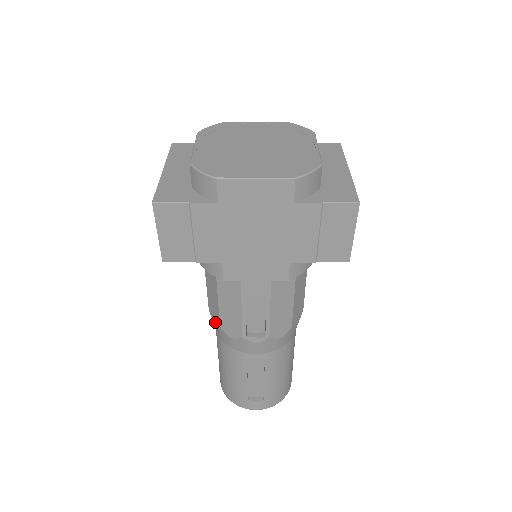
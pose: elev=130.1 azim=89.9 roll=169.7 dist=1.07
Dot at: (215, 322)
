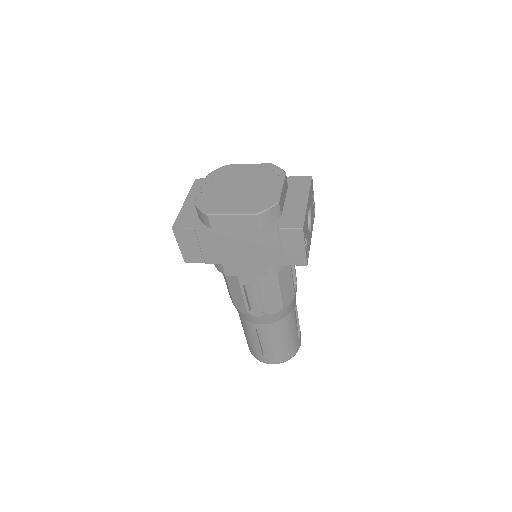
Dot at: occluded
